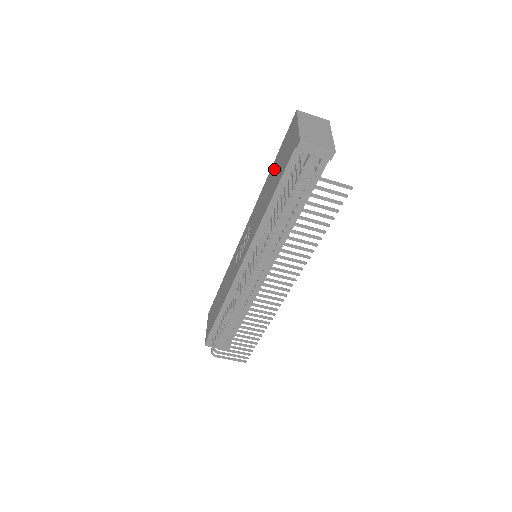
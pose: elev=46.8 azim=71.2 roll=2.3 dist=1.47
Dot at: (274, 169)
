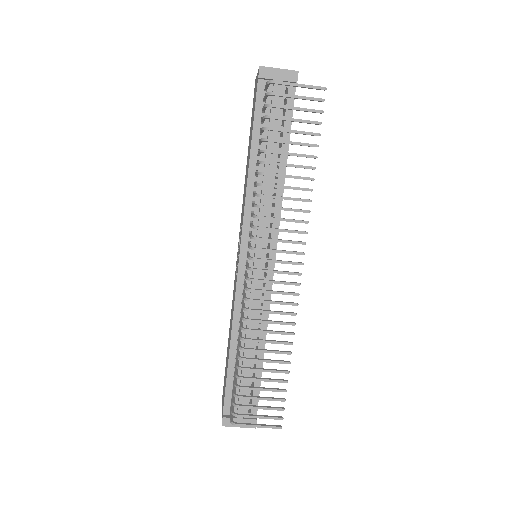
Dot at: (249, 142)
